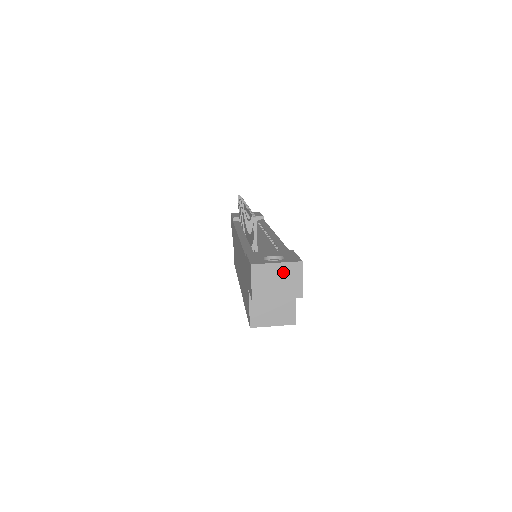
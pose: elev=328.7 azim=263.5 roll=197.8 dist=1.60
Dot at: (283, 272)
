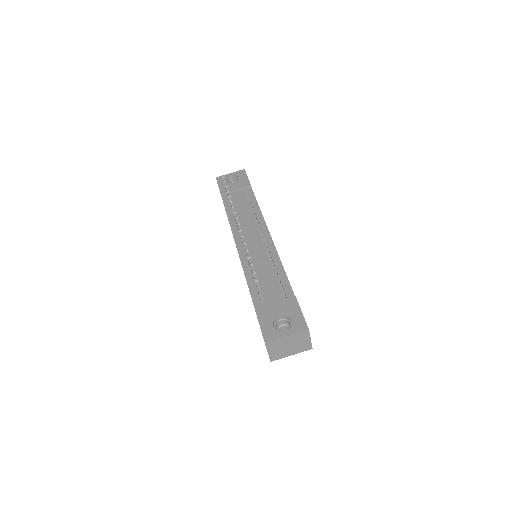
Dot at: (293, 340)
